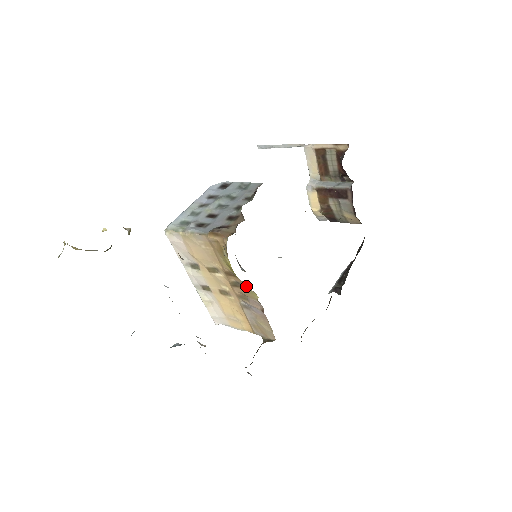
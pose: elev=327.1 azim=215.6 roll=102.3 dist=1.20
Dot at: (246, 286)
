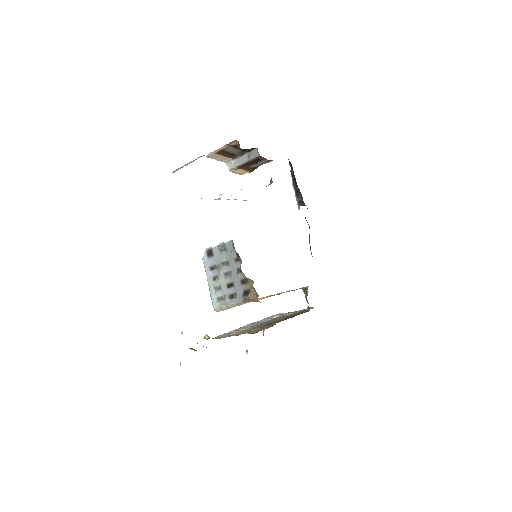
Dot at: (279, 294)
